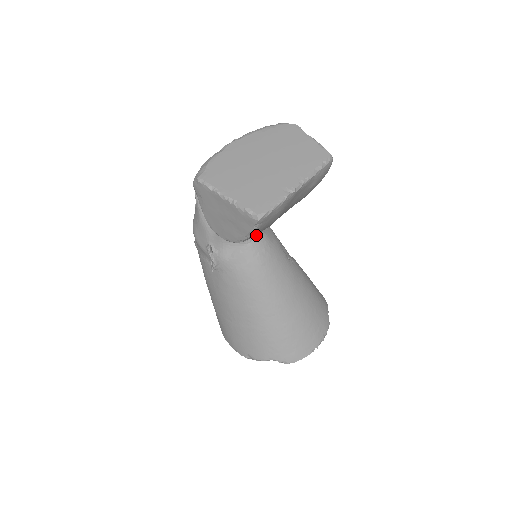
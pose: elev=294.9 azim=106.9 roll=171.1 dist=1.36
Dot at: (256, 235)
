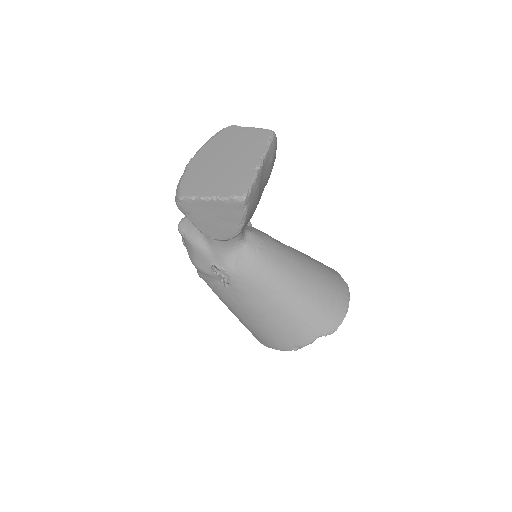
Dot at: (247, 236)
